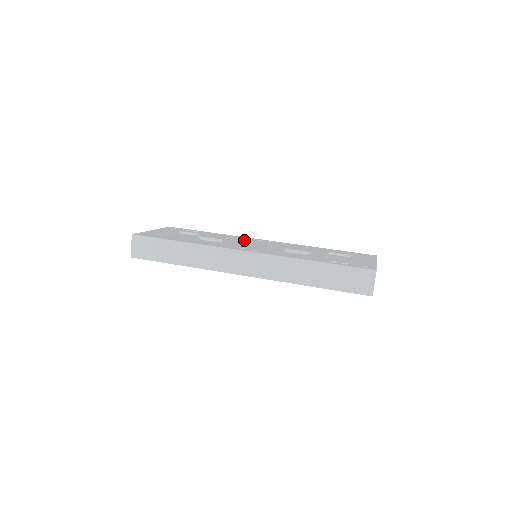
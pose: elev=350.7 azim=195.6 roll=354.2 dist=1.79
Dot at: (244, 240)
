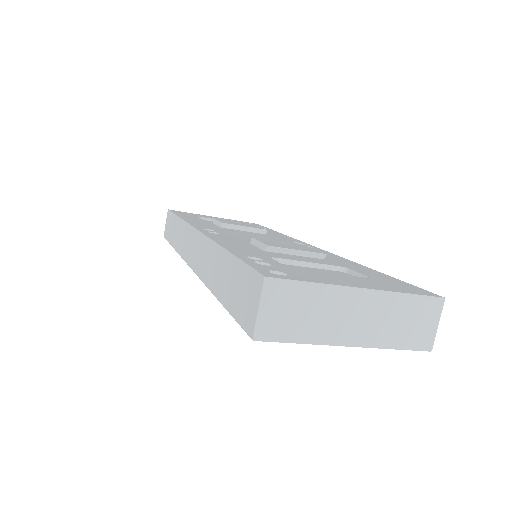
Dot at: (273, 237)
